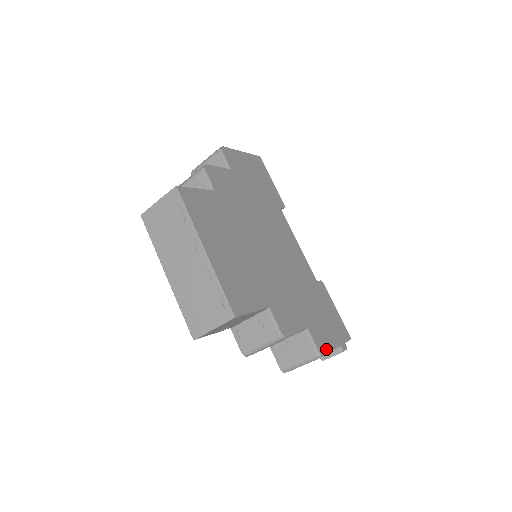
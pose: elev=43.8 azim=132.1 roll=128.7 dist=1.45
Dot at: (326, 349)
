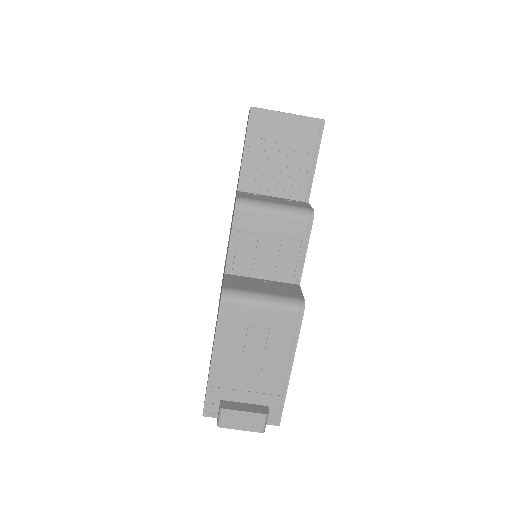
Dot at: (299, 325)
